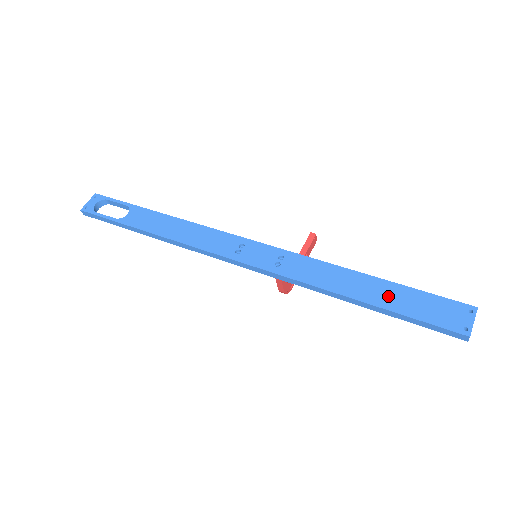
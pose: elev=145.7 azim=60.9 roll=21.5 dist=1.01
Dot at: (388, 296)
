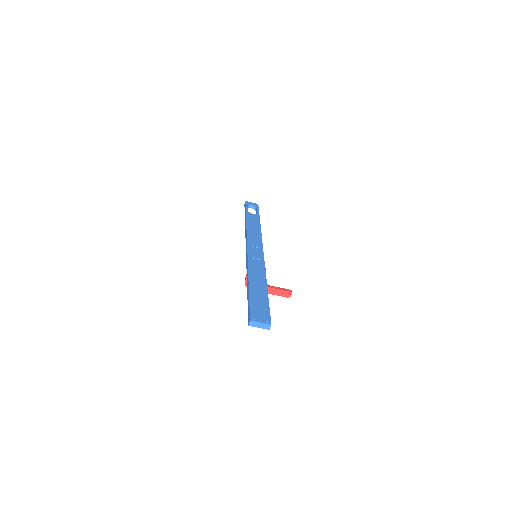
Dot at: (258, 293)
